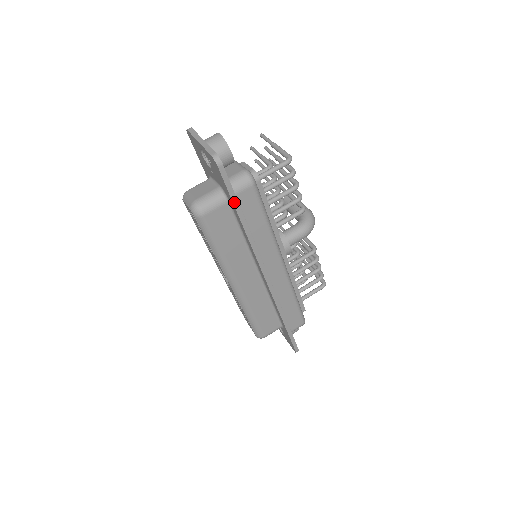
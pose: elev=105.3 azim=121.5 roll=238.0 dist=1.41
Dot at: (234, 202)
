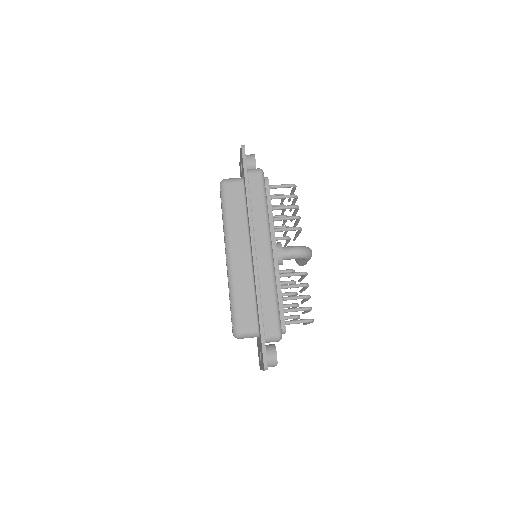
Dot at: (245, 174)
